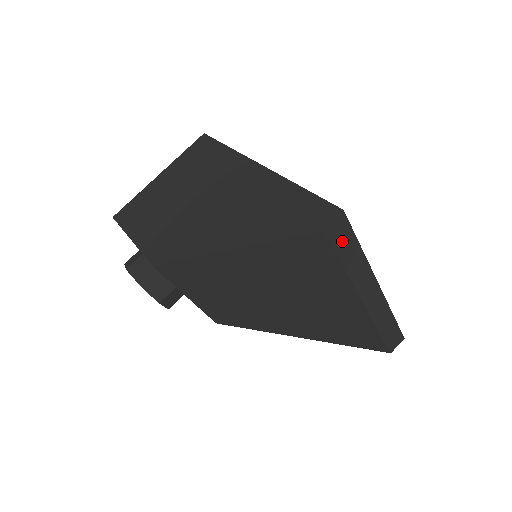
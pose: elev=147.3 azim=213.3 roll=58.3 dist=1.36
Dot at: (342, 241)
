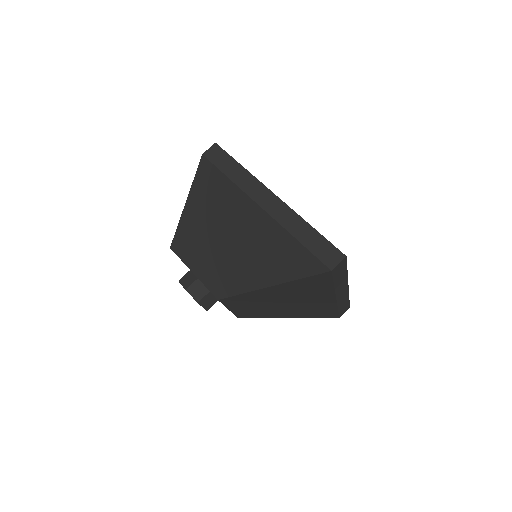
Dot at: (221, 160)
